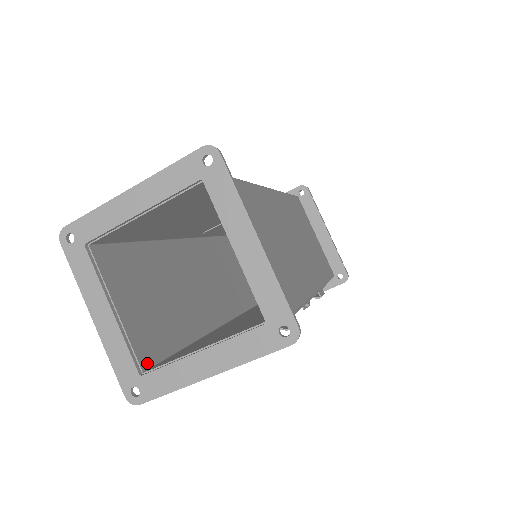
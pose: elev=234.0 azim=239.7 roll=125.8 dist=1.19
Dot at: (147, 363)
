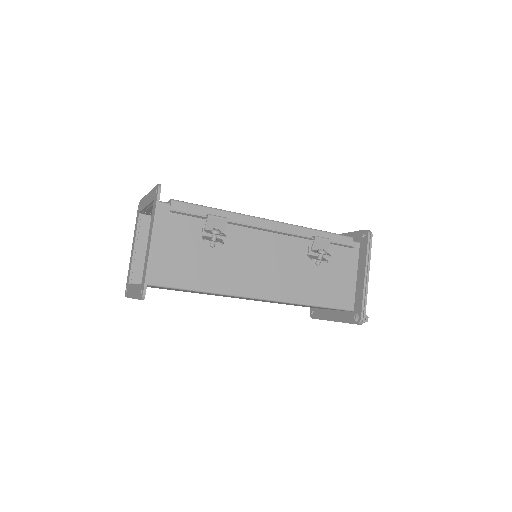
Dot at: (151, 285)
